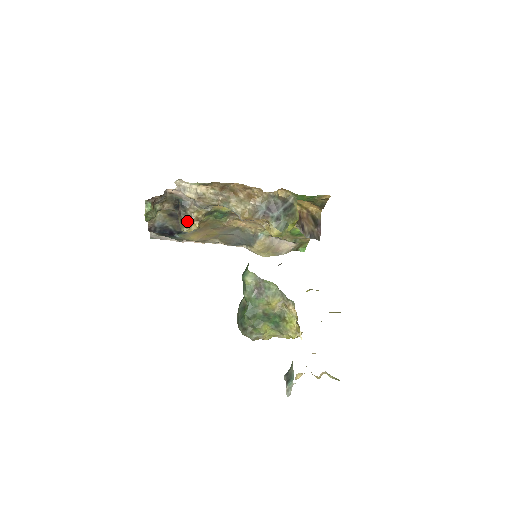
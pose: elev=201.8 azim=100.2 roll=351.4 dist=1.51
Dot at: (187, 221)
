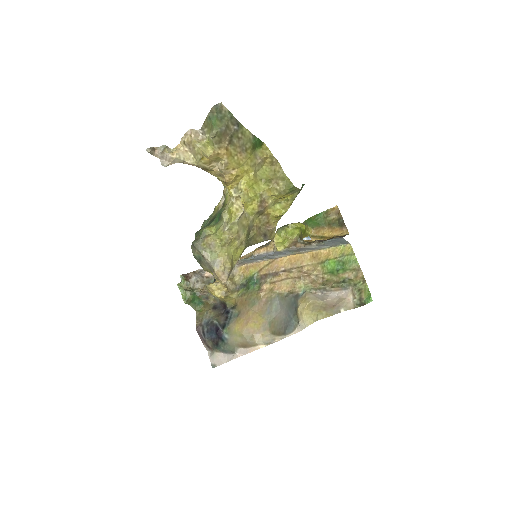
Dot at: occluded
